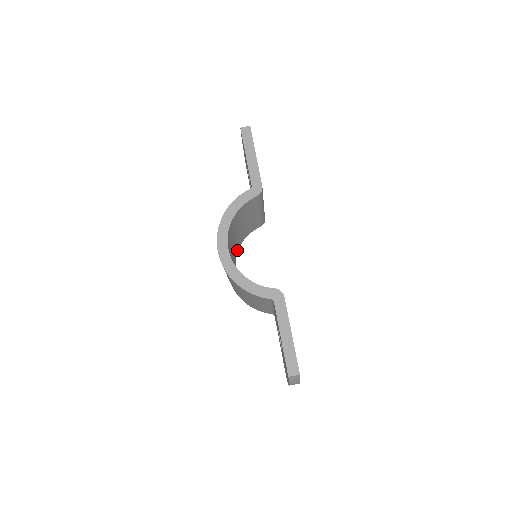
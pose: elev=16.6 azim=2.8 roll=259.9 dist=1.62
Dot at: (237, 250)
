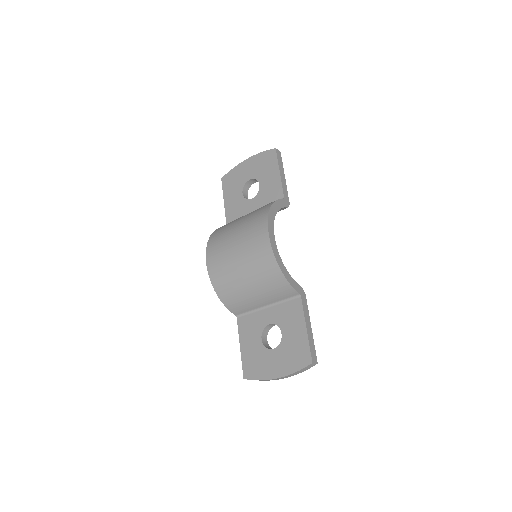
Dot at: occluded
